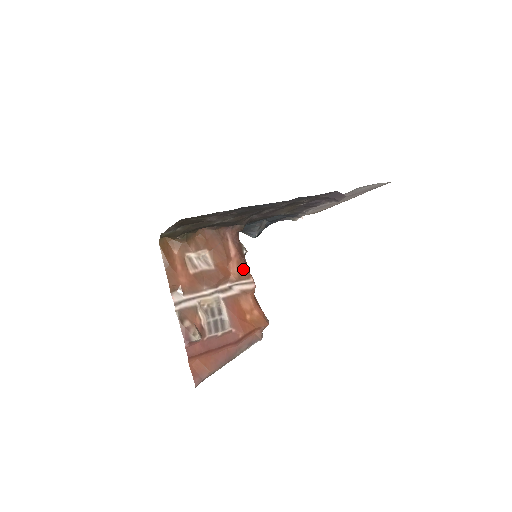
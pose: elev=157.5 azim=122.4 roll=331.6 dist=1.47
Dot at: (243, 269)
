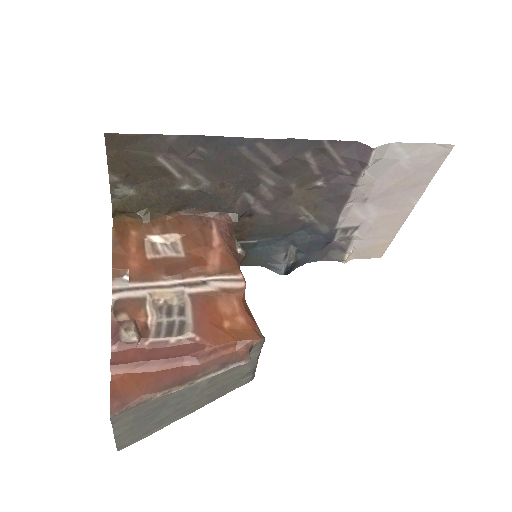
Dot at: (229, 263)
